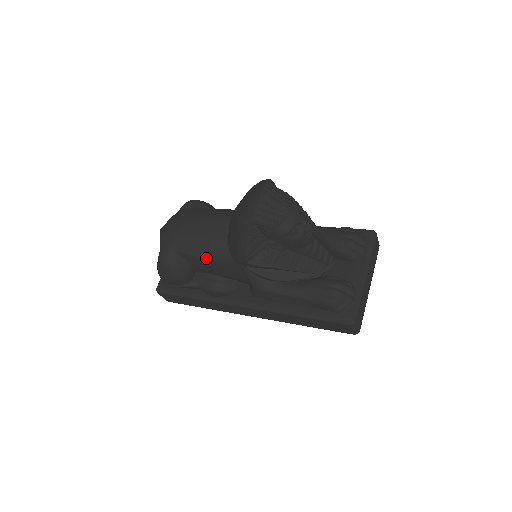
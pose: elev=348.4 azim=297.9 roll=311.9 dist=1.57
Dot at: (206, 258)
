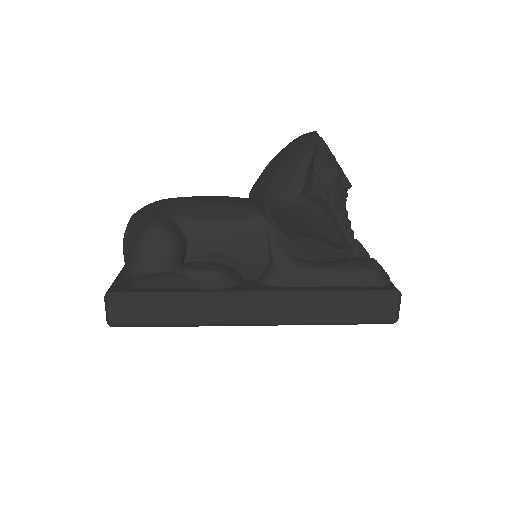
Dot at: (221, 221)
